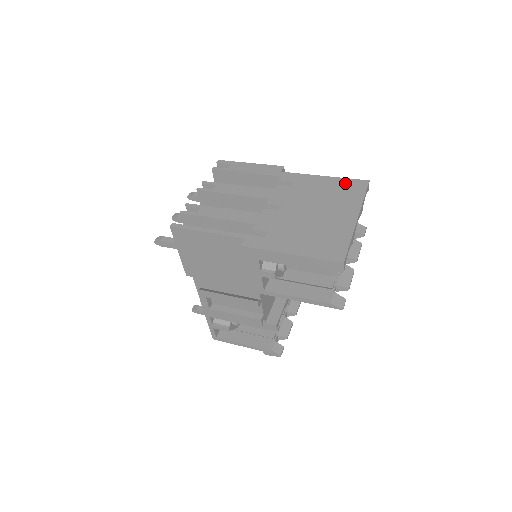
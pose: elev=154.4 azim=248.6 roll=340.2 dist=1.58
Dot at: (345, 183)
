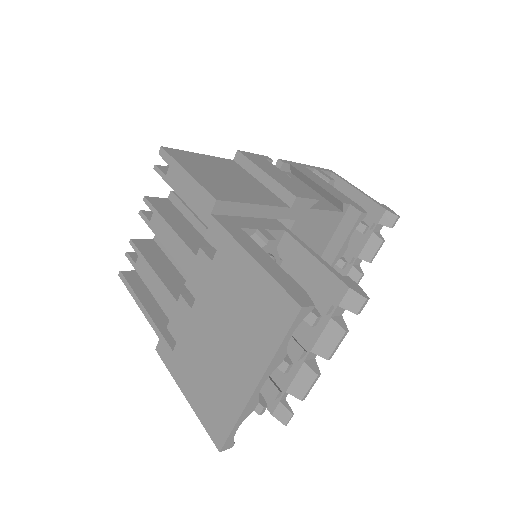
Dot at: (269, 294)
